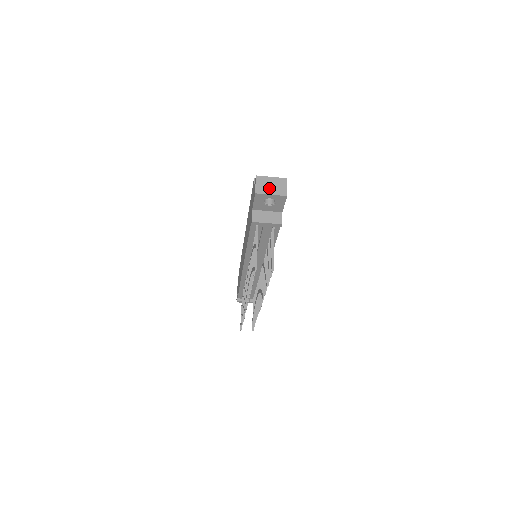
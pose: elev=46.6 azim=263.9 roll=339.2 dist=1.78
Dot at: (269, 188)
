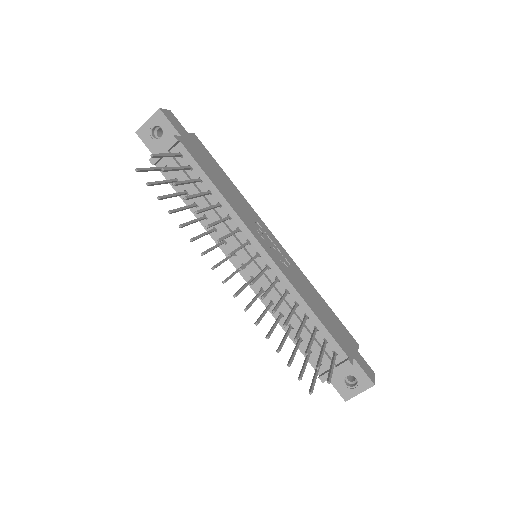
Dot at: occluded
